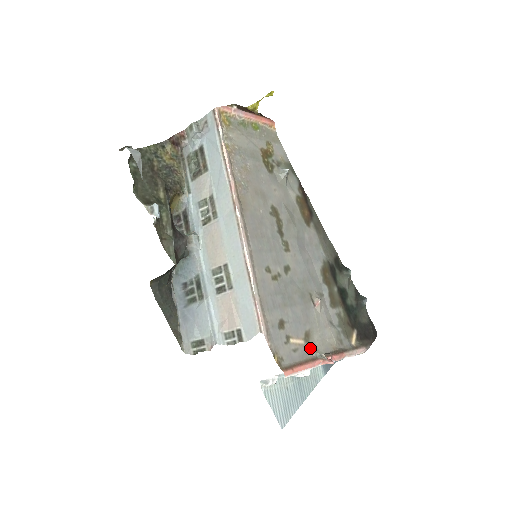
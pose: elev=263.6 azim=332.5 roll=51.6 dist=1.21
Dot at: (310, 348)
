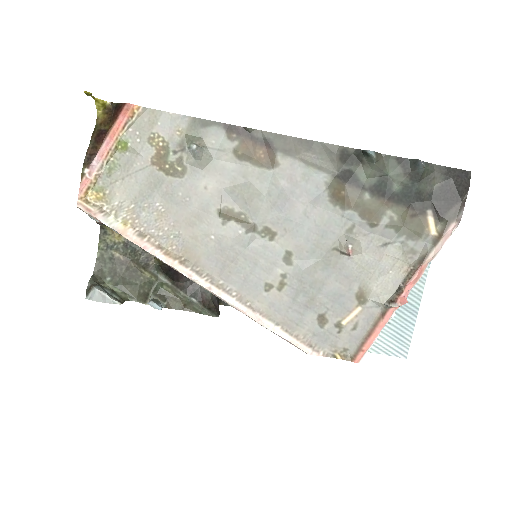
Dot at: (372, 304)
